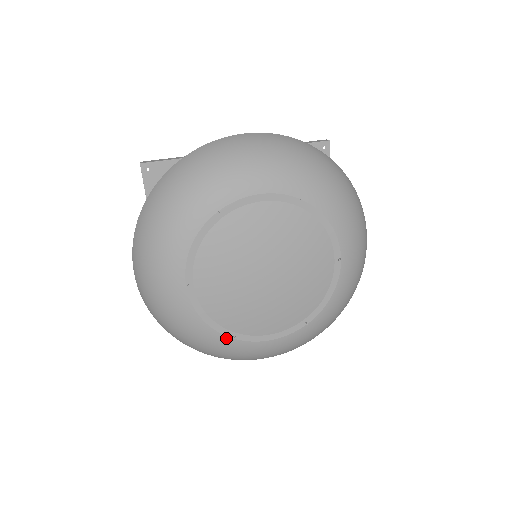
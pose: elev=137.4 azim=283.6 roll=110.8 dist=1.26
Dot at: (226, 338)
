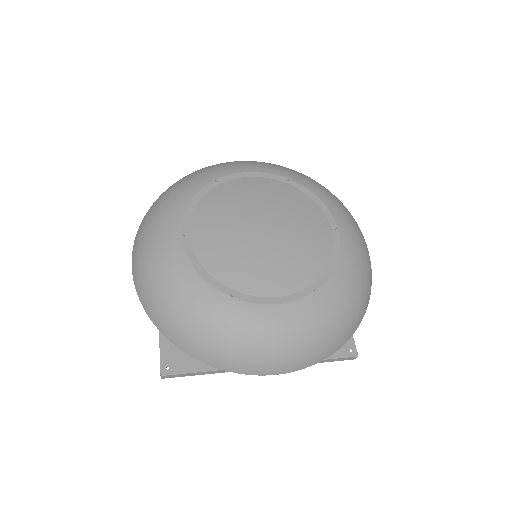
Dot at: (222, 296)
